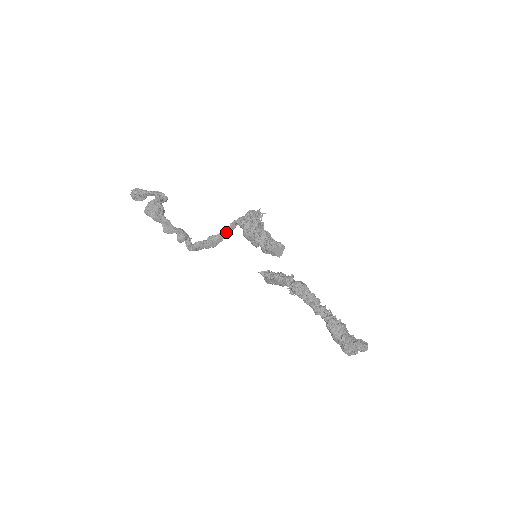
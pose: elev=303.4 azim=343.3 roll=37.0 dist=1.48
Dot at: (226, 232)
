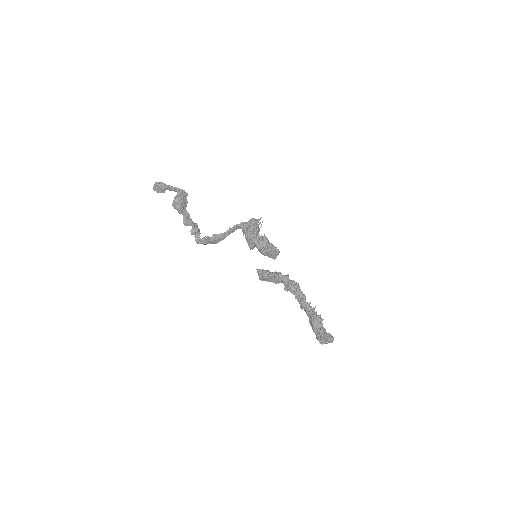
Dot at: (228, 233)
